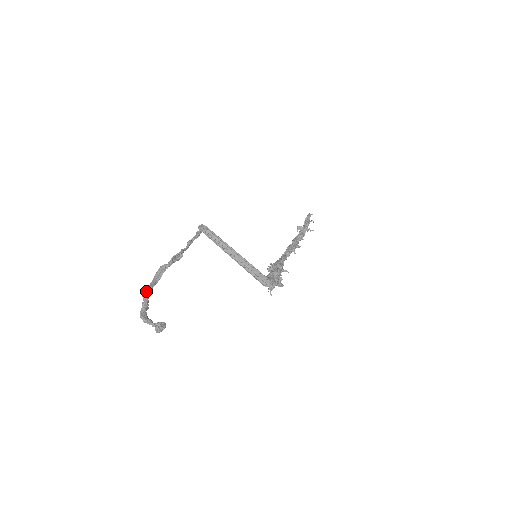
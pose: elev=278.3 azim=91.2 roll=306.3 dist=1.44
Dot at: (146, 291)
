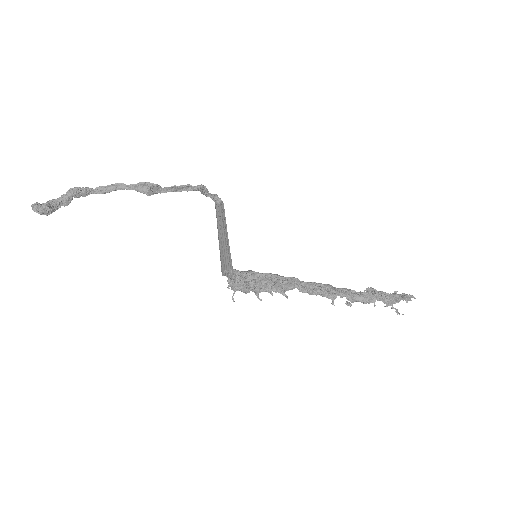
Dot at: (77, 187)
